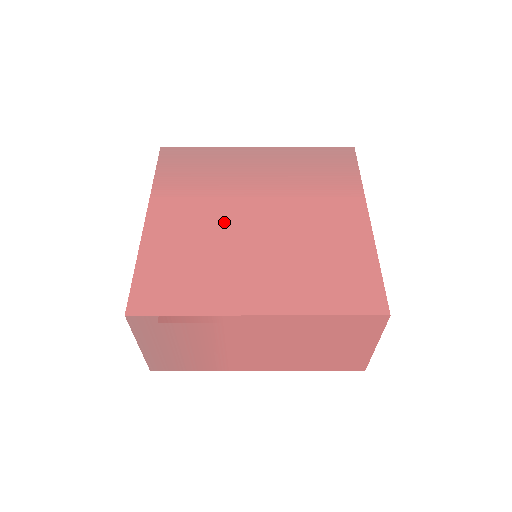
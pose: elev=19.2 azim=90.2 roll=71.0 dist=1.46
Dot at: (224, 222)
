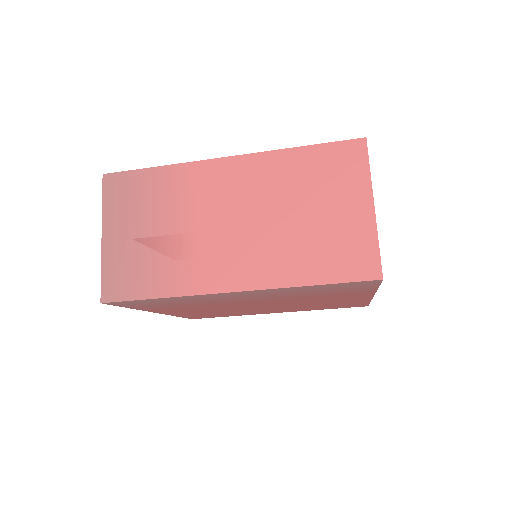
Dot at: occluded
